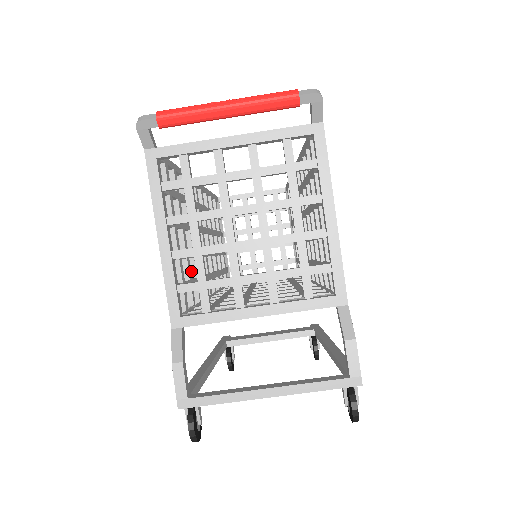
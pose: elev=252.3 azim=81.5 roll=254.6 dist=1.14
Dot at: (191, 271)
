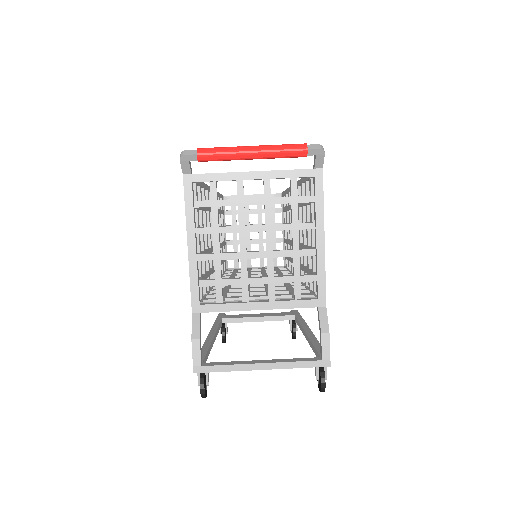
Dot at: occluded
